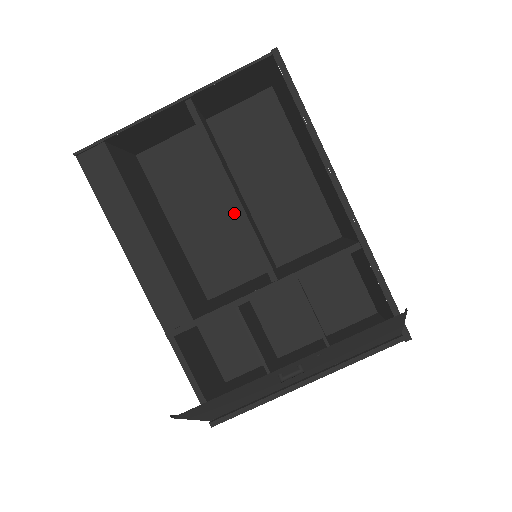
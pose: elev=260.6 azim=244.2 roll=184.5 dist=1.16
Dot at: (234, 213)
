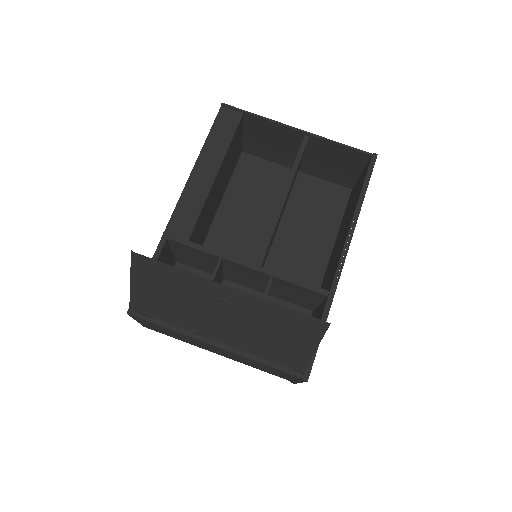
Dot at: (264, 231)
